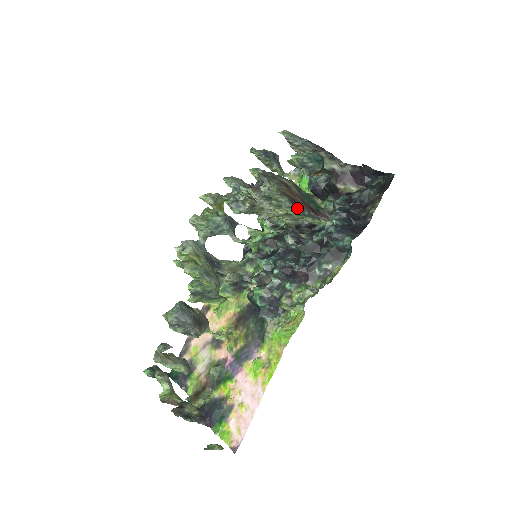
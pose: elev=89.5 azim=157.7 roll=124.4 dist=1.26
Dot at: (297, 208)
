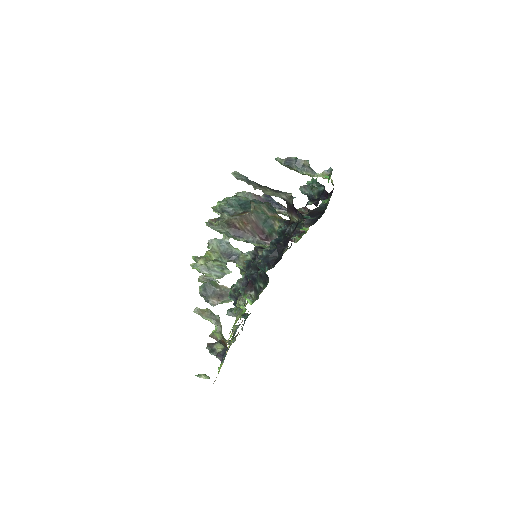
Dot at: (240, 236)
